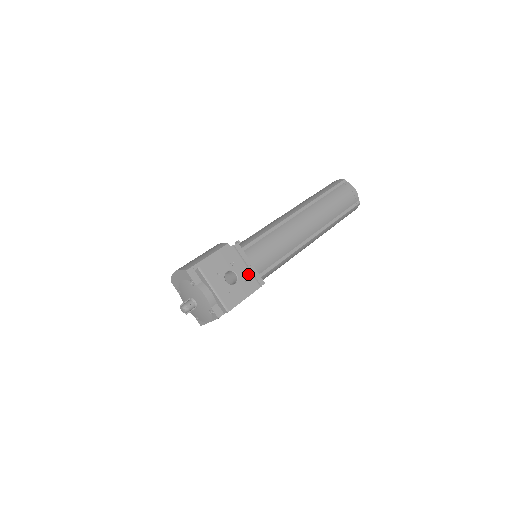
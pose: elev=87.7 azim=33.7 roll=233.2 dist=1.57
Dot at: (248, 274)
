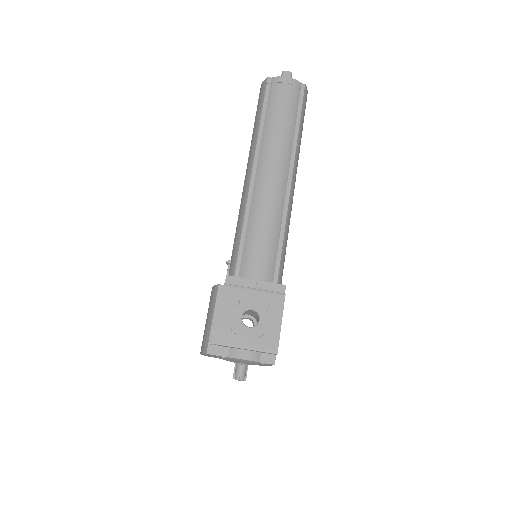
Dot at: (262, 297)
